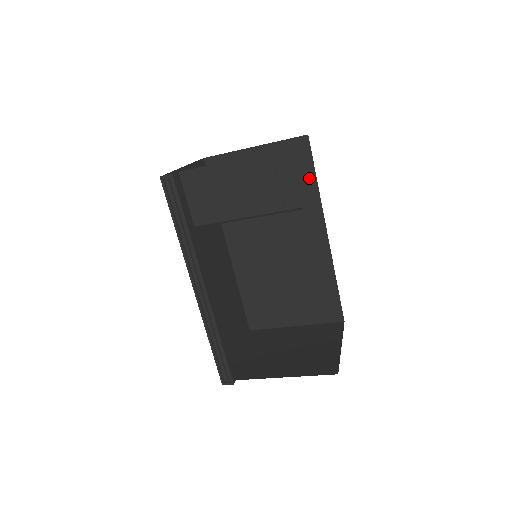
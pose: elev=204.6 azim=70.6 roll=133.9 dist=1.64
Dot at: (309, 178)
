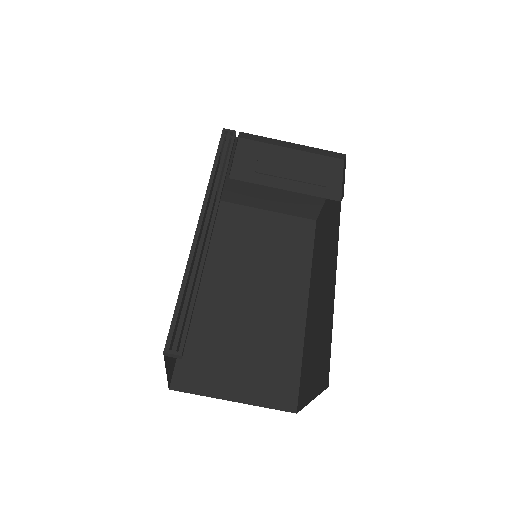
Dot at: (306, 251)
